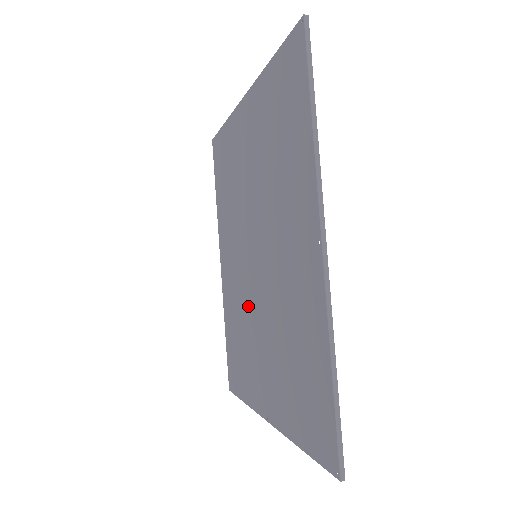
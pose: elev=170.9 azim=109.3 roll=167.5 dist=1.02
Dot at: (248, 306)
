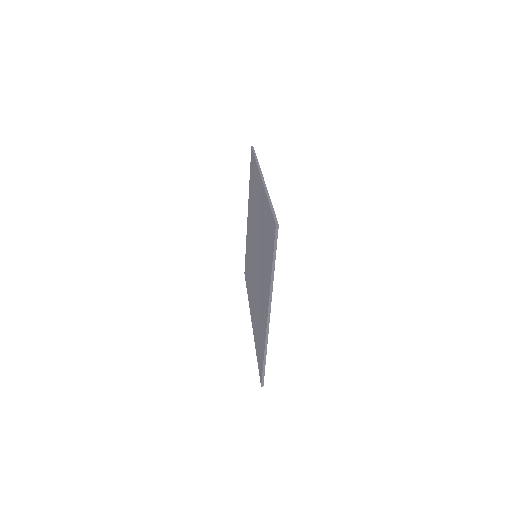
Dot at: (257, 290)
